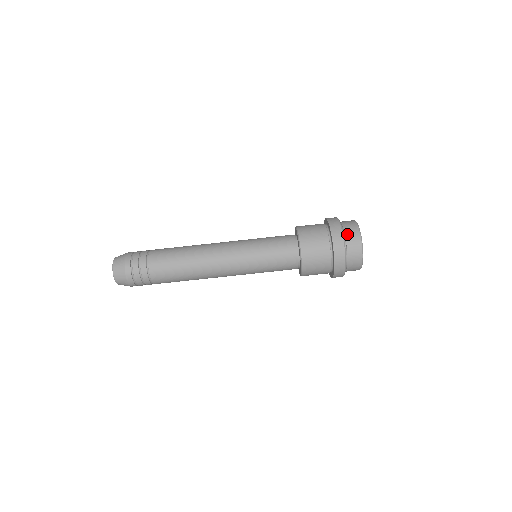
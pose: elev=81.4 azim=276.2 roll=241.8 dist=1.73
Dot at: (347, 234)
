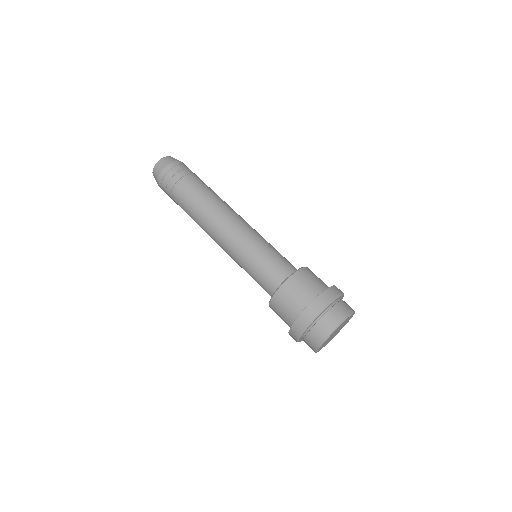
Dot at: occluded
